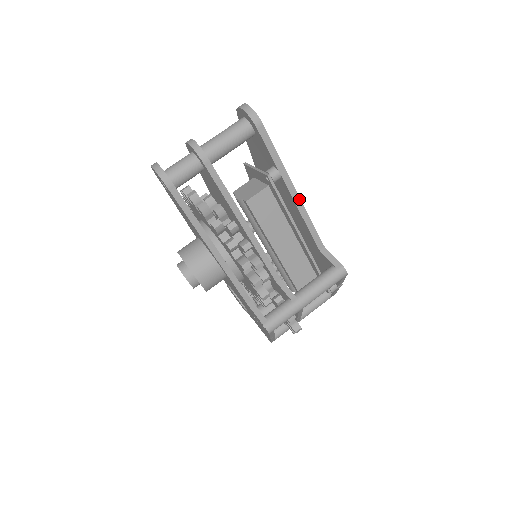
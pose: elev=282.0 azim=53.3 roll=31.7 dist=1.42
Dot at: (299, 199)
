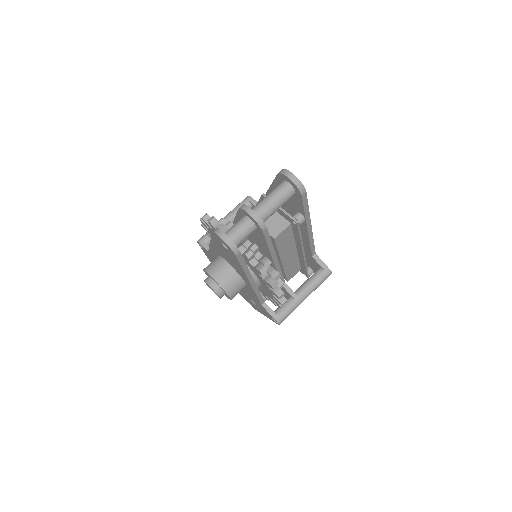
Dot at: (311, 231)
